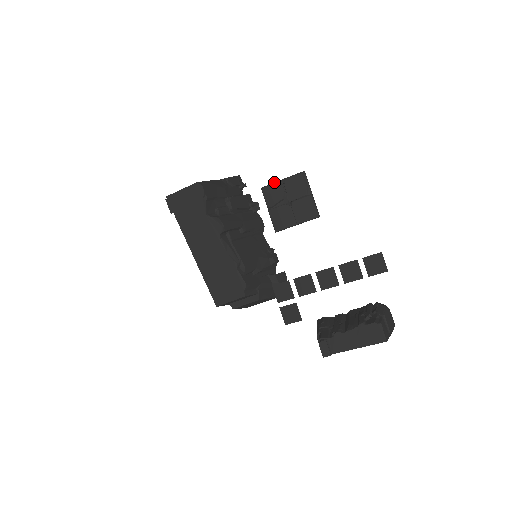
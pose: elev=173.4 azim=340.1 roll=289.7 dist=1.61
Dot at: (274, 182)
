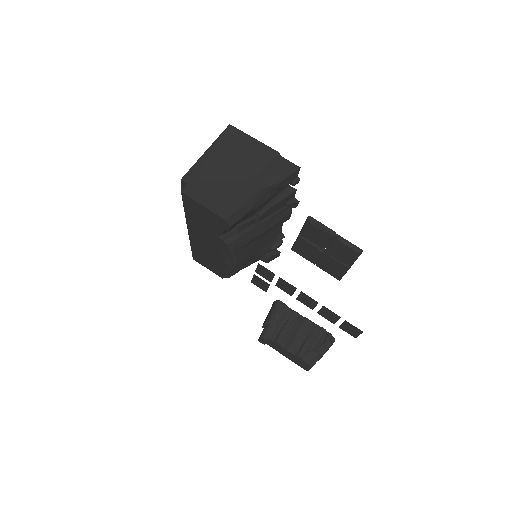
Dot at: (325, 229)
